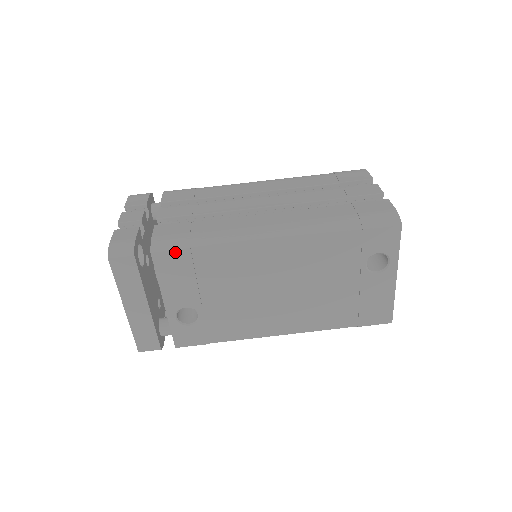
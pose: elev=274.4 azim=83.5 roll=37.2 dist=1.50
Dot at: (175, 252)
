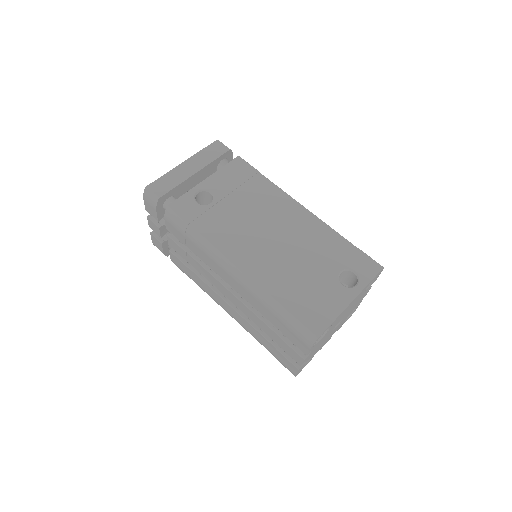
Dot at: (250, 166)
